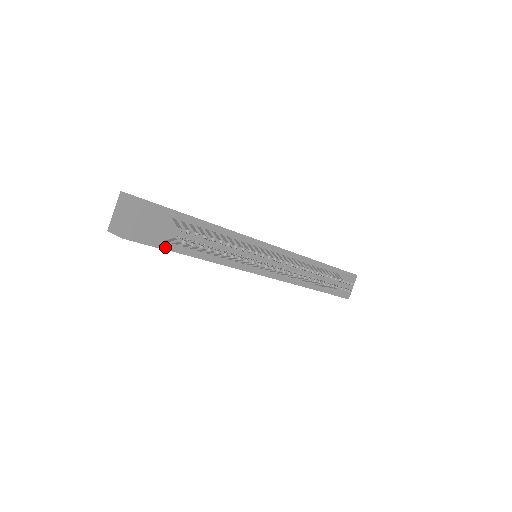
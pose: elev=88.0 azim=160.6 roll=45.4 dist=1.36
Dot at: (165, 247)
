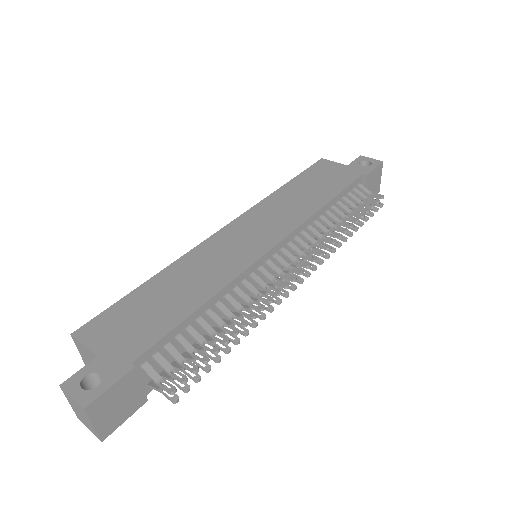
Dot at: occluded
